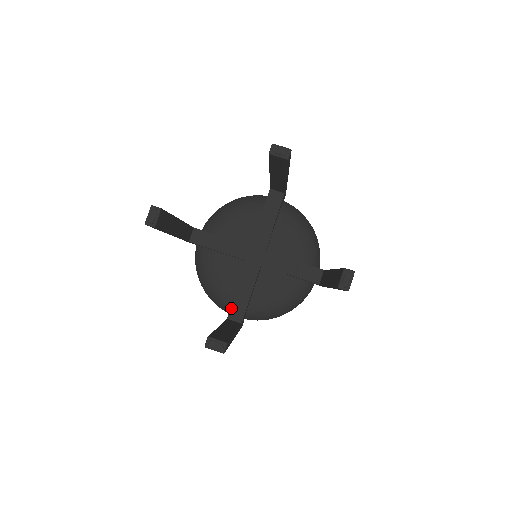
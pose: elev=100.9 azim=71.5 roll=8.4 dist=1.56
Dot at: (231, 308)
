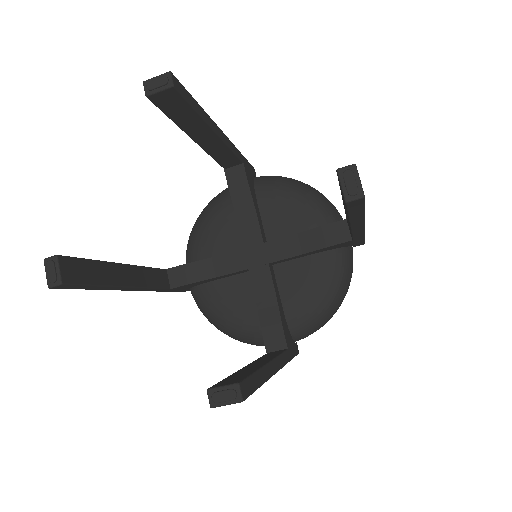
Dot at: (180, 266)
